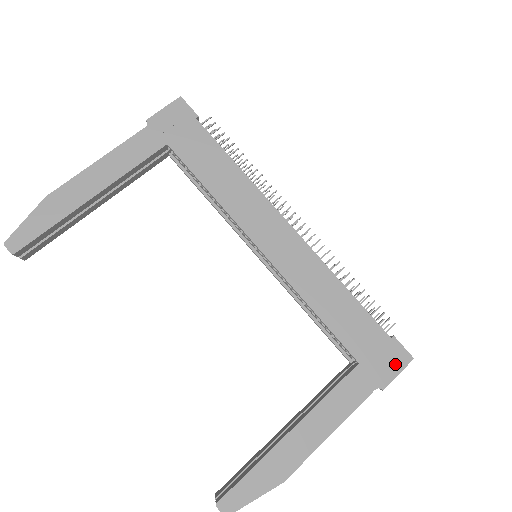
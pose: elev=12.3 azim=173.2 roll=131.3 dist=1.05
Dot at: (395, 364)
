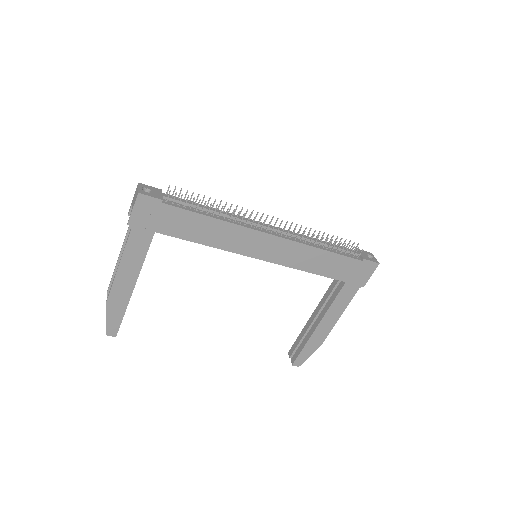
Dot at: (368, 272)
